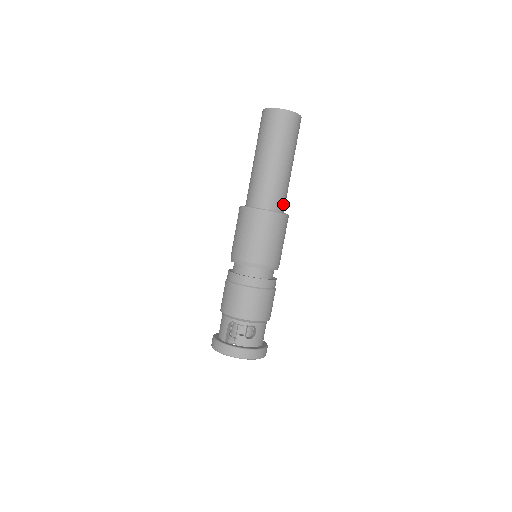
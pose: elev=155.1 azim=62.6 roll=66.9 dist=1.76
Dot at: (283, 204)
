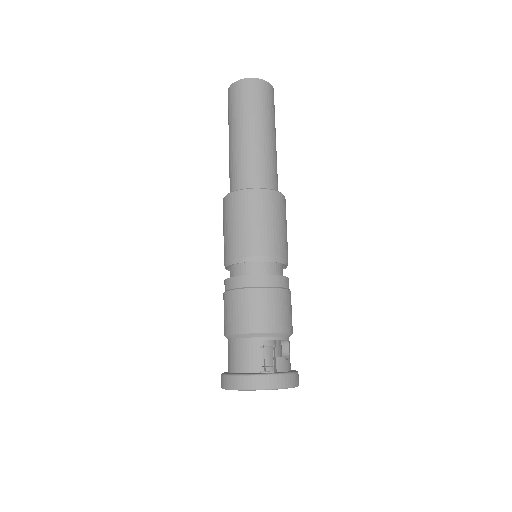
Dot at: occluded
